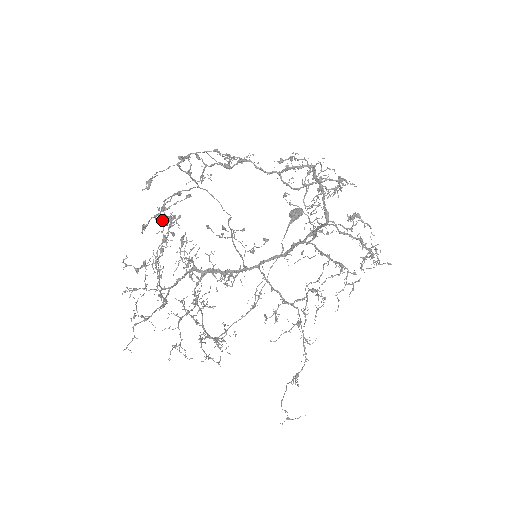
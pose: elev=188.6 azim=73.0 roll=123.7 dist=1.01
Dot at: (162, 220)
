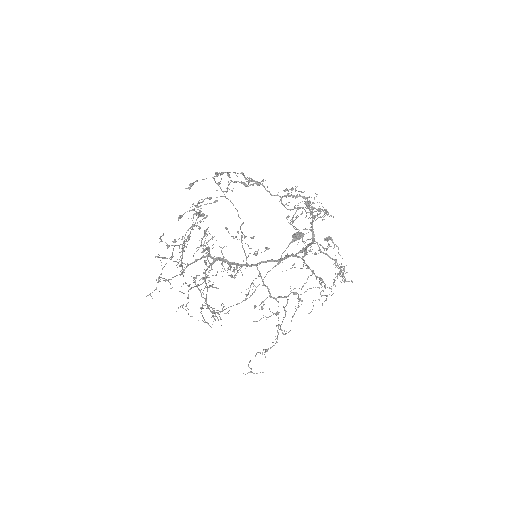
Dot at: occluded
